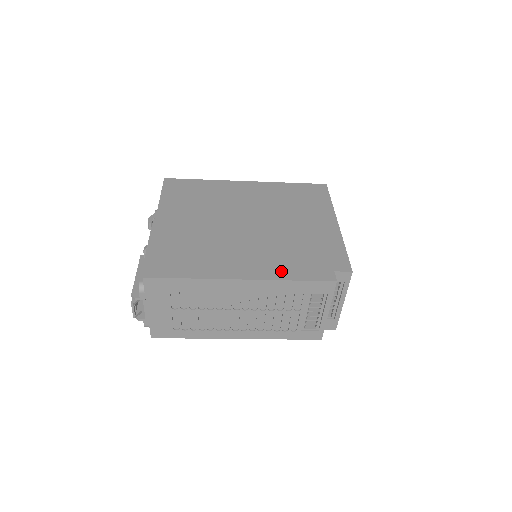
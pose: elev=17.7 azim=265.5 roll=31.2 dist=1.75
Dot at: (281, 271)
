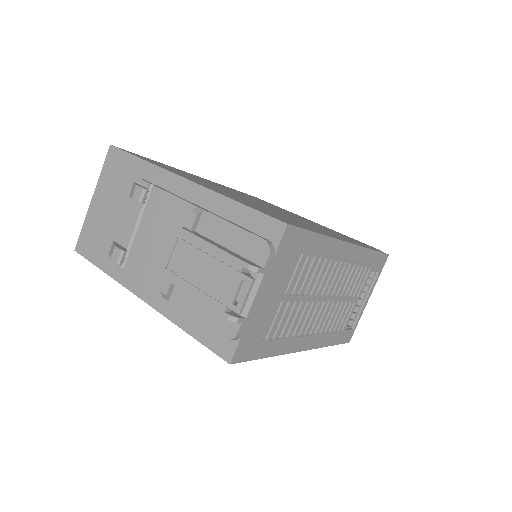
Dot at: occluded
